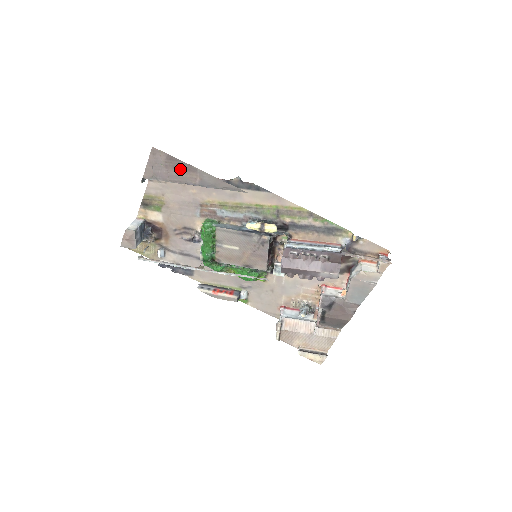
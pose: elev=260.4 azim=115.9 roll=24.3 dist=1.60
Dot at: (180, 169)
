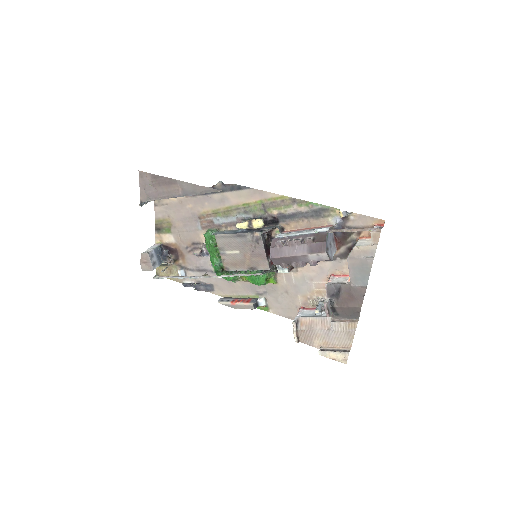
Dot at: (164, 185)
